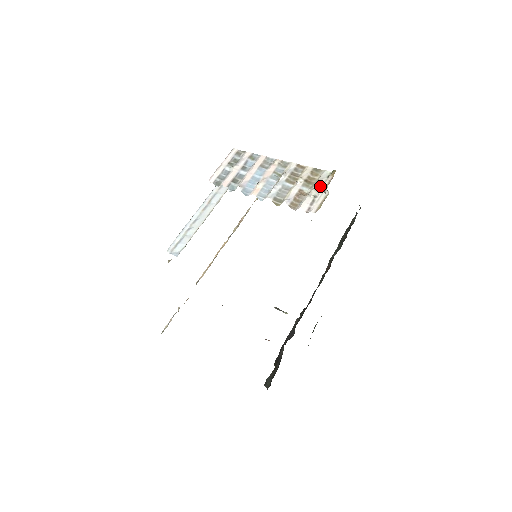
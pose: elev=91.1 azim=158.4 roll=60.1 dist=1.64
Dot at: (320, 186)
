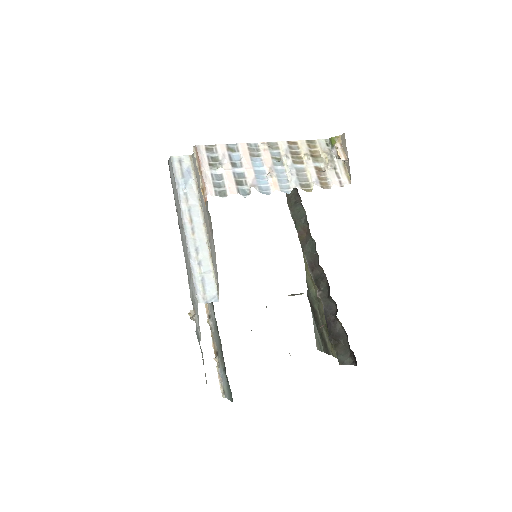
Dot at: (331, 157)
